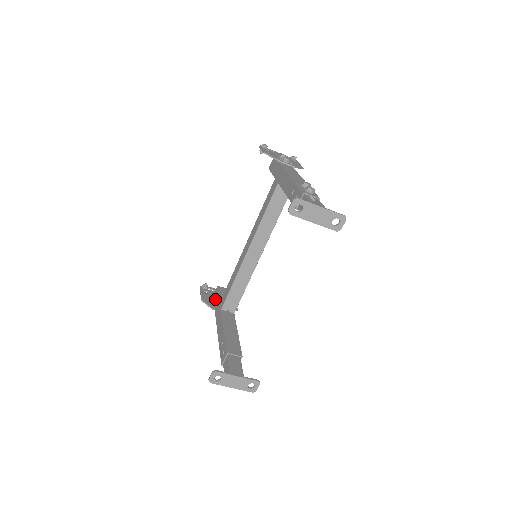
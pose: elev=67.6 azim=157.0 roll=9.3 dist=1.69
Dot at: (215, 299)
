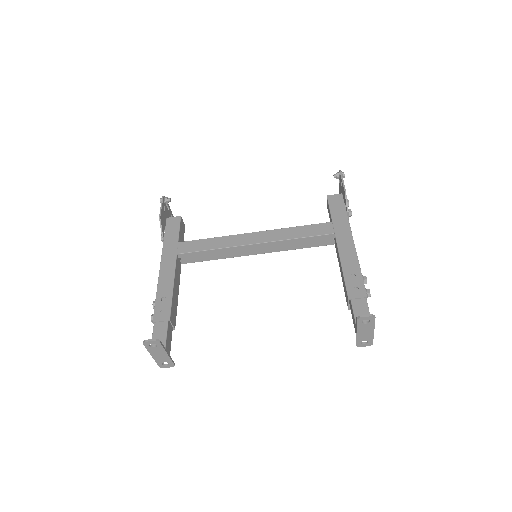
Dot at: (171, 227)
